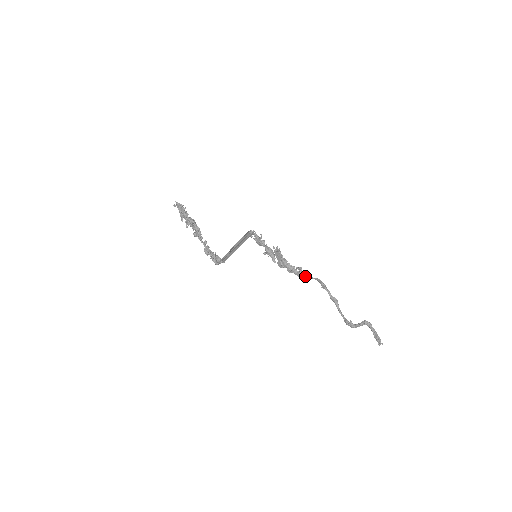
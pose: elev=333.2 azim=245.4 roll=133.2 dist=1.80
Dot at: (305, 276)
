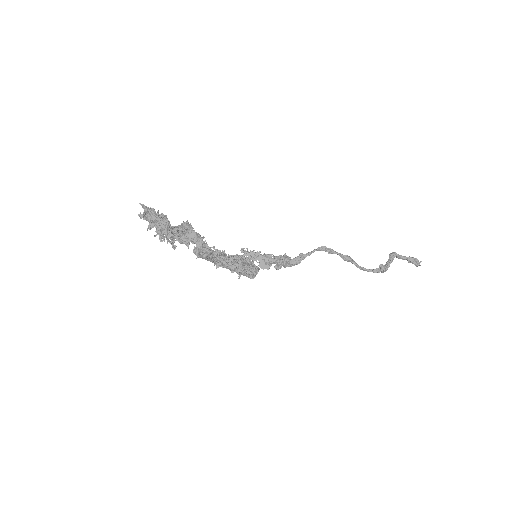
Dot at: (299, 258)
